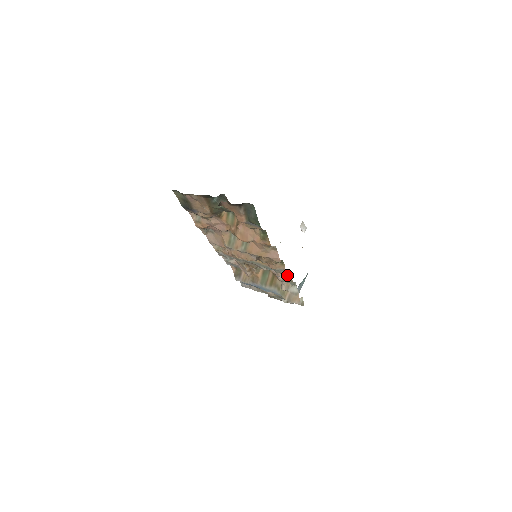
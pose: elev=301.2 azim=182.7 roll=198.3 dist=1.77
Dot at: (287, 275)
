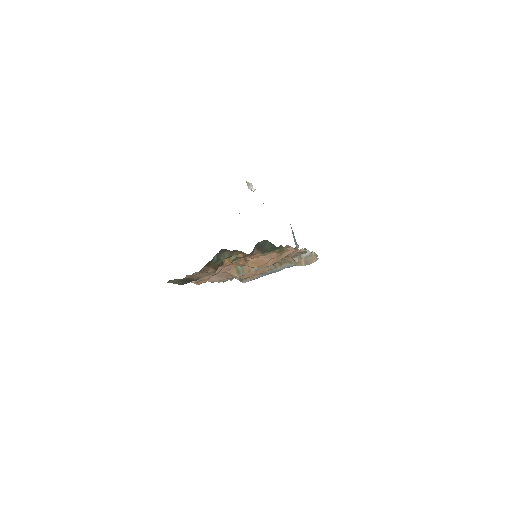
Dot at: occluded
